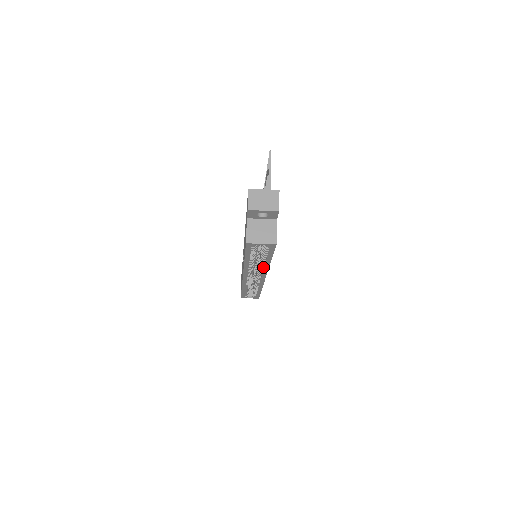
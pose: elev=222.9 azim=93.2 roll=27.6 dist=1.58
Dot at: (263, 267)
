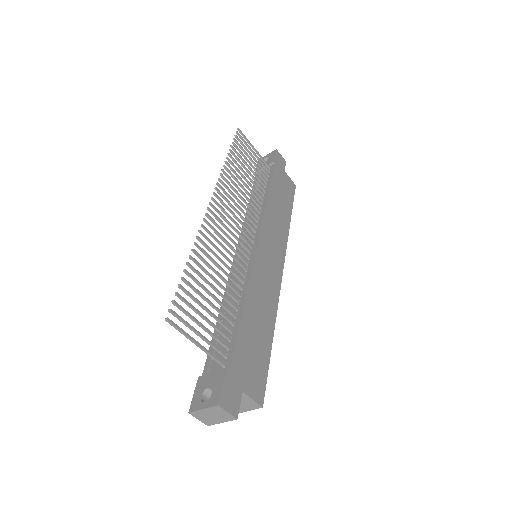
Dot at: occluded
